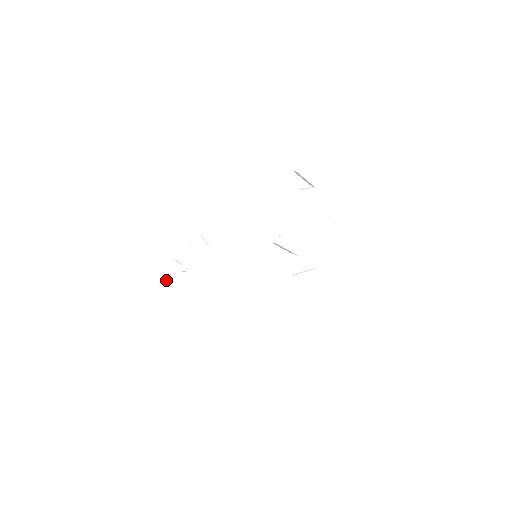
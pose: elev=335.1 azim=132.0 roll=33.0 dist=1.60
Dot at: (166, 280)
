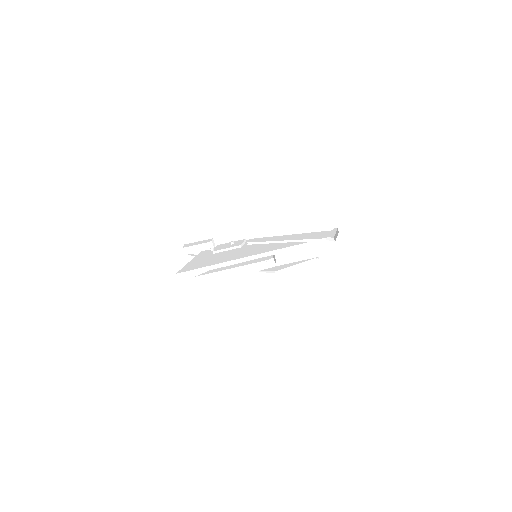
Dot at: (193, 246)
